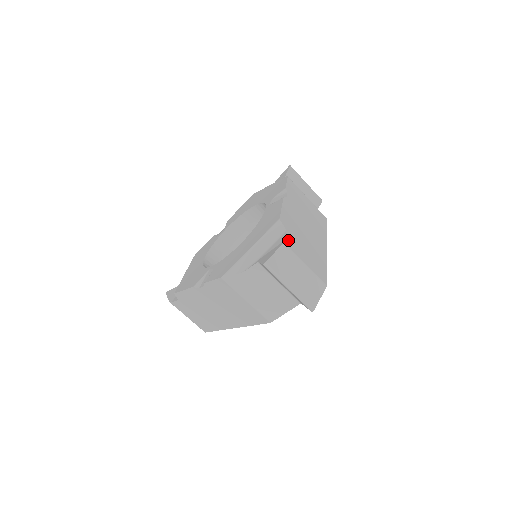
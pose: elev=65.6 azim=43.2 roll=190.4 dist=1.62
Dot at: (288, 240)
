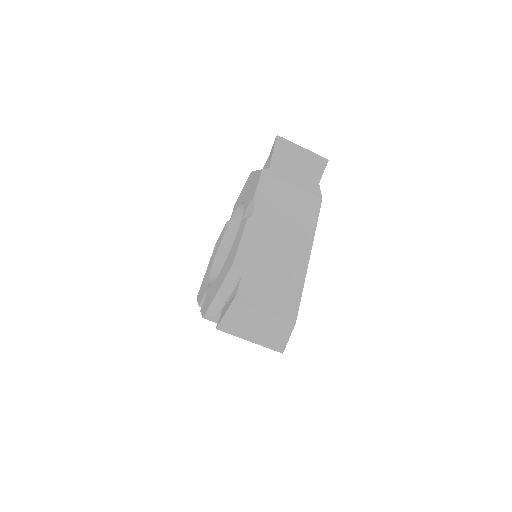
Dot at: (242, 290)
